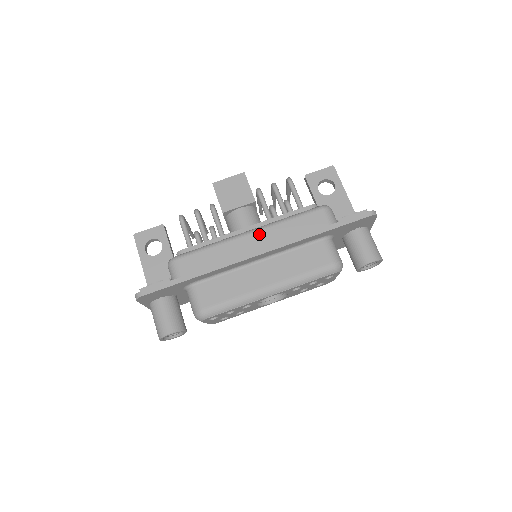
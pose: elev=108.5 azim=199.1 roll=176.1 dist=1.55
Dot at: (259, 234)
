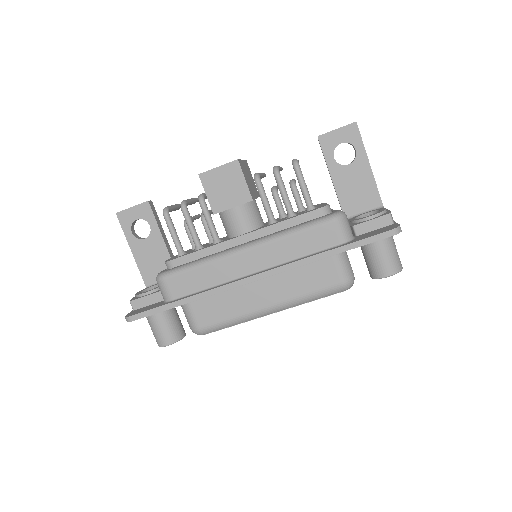
Dot at: (257, 252)
